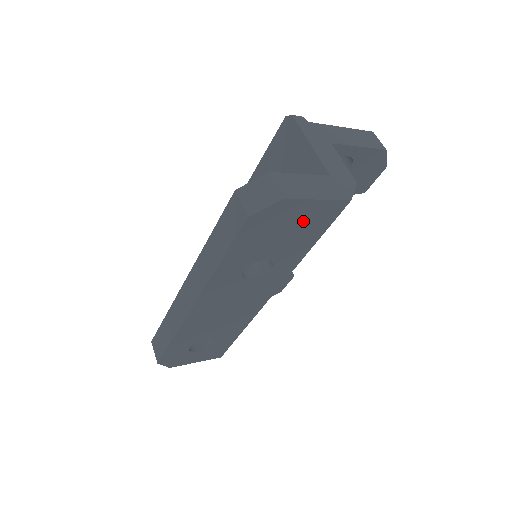
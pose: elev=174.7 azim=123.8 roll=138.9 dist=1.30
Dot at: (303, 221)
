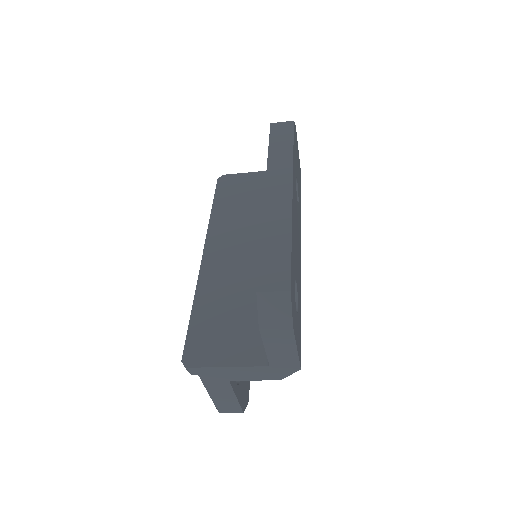
Dot at: (298, 163)
